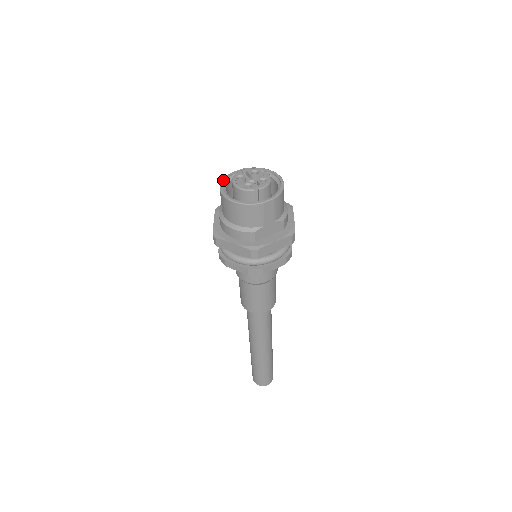
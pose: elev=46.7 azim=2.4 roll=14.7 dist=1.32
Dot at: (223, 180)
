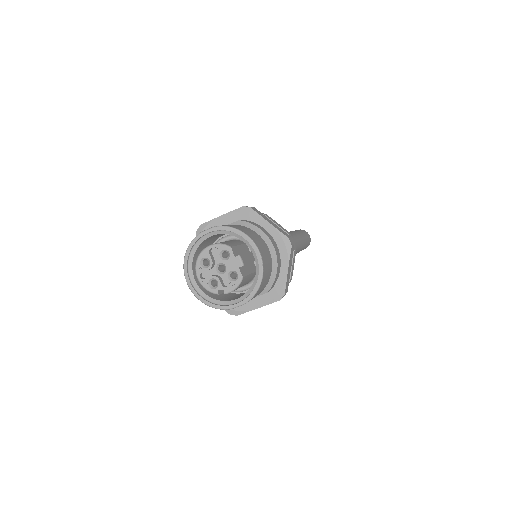
Dot at: (188, 250)
